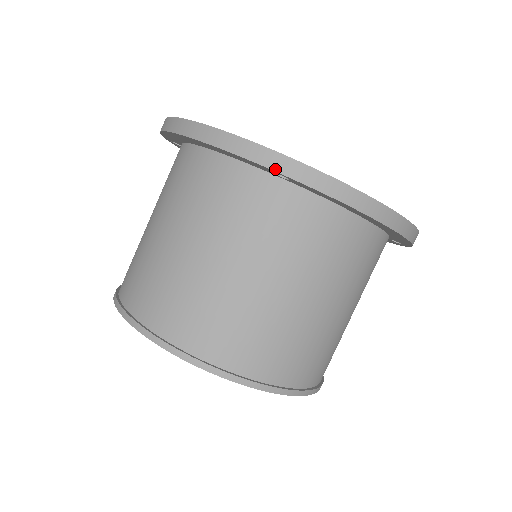
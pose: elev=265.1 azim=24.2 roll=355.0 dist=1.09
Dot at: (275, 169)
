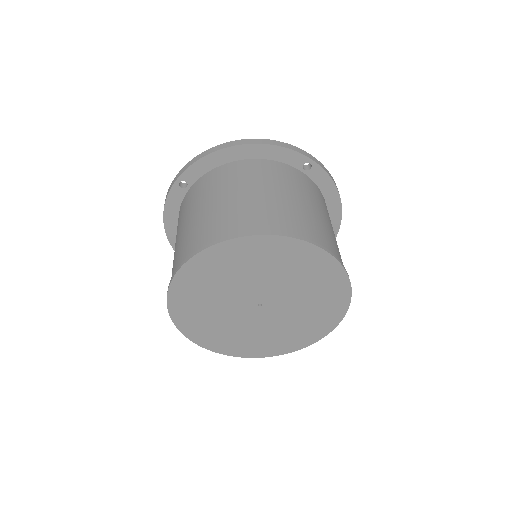
Dot at: (309, 157)
